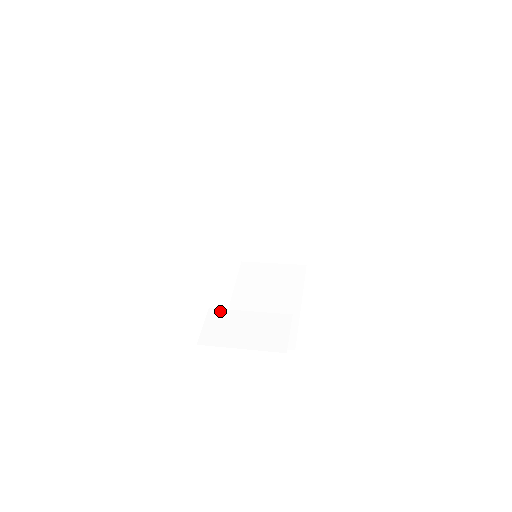
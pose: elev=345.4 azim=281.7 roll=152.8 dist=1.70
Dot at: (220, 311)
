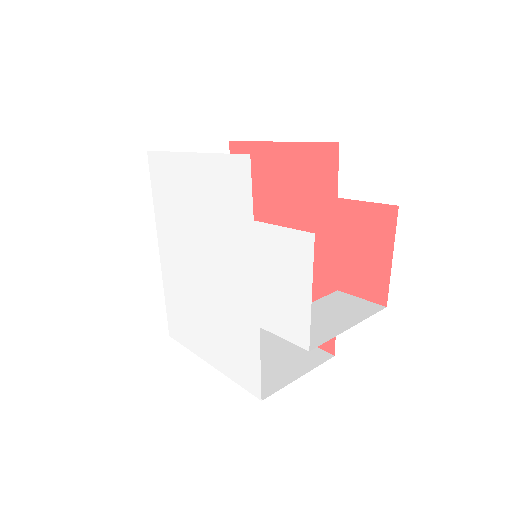
Dot at: occluded
